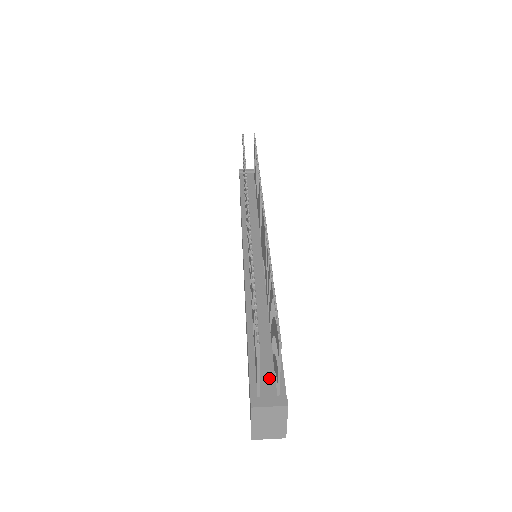
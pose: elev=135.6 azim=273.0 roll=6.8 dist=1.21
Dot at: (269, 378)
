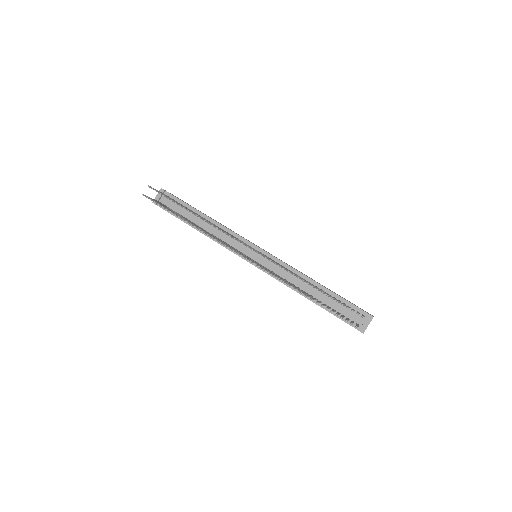
Dot at: (352, 314)
